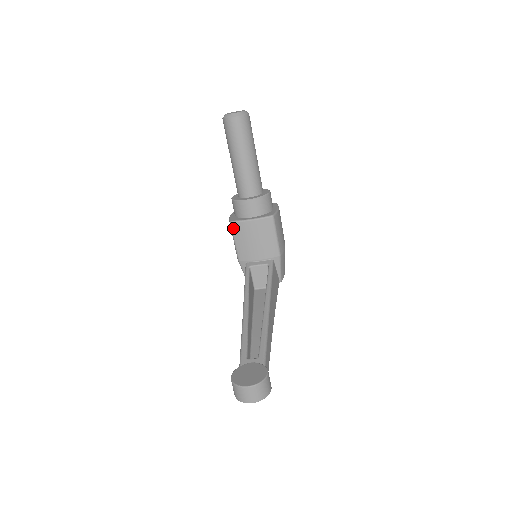
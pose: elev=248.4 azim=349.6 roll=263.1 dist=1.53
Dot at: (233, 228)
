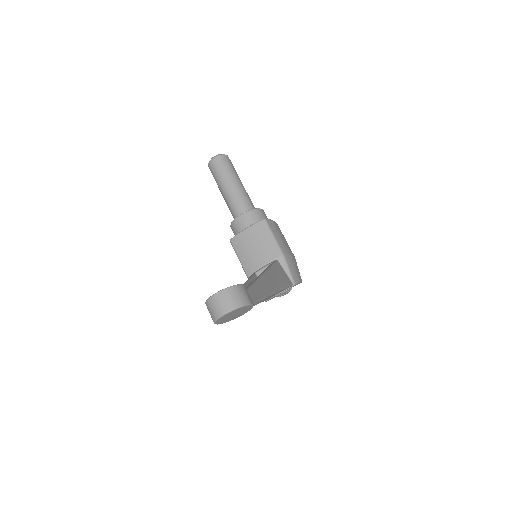
Dot at: (233, 245)
